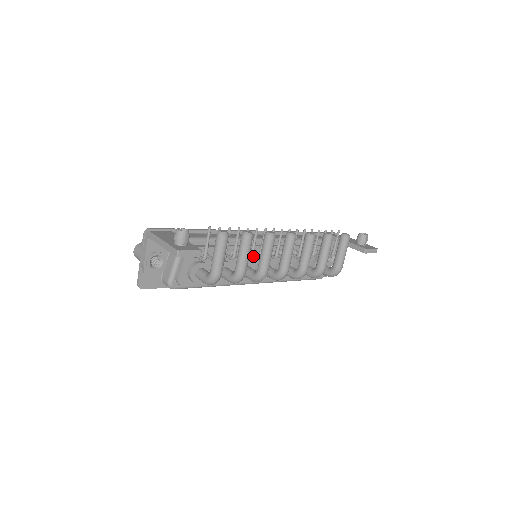
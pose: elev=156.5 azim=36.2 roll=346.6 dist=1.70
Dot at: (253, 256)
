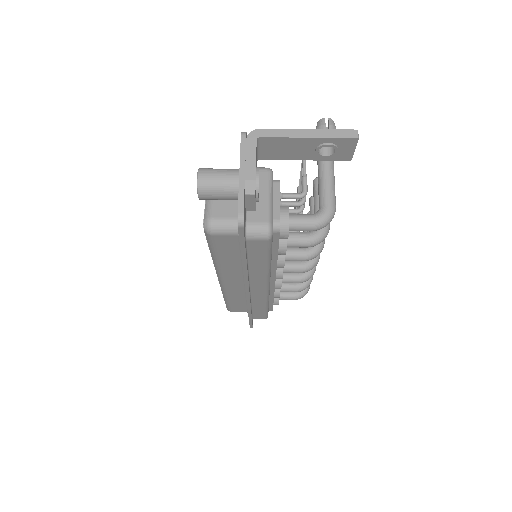
Dot at: occluded
